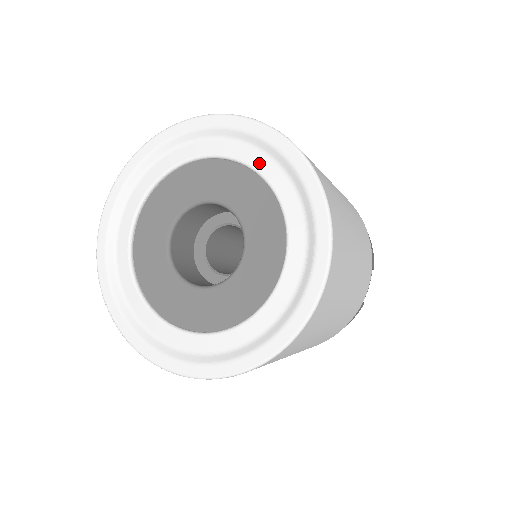
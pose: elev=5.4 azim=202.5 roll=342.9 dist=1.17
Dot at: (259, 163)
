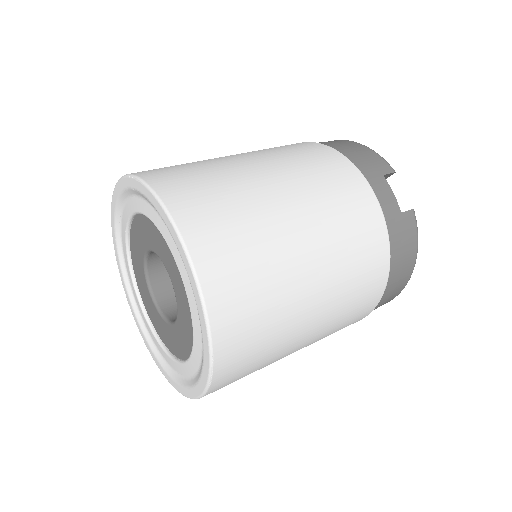
Dot at: (135, 206)
